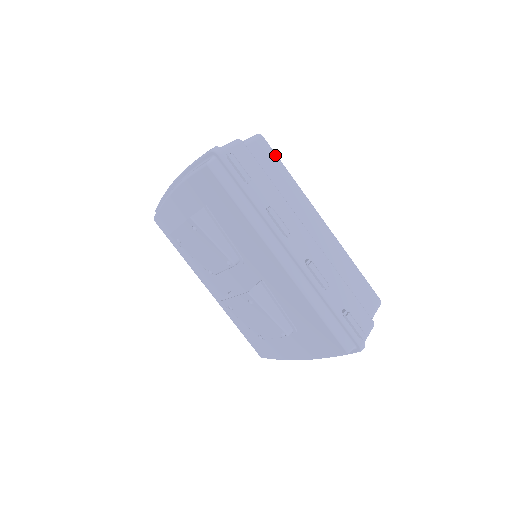
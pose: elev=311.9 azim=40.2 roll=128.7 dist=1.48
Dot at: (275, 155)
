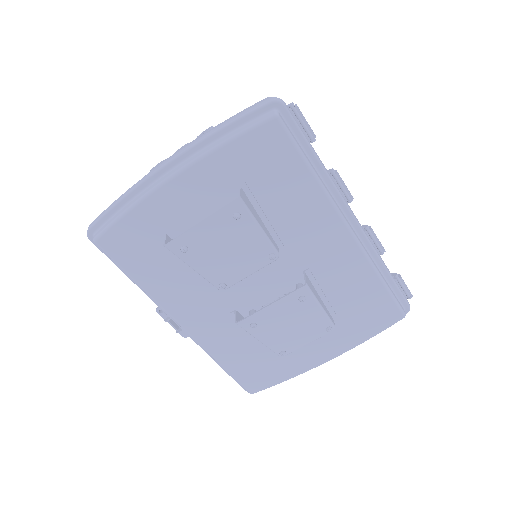
Dot at: occluded
